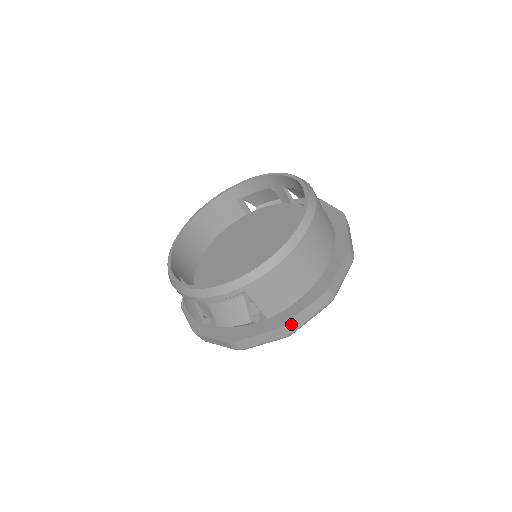
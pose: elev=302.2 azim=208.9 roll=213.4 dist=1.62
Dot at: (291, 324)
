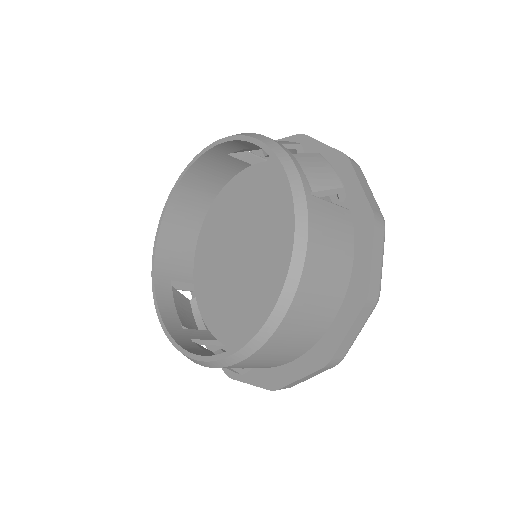
Dot at: (287, 387)
